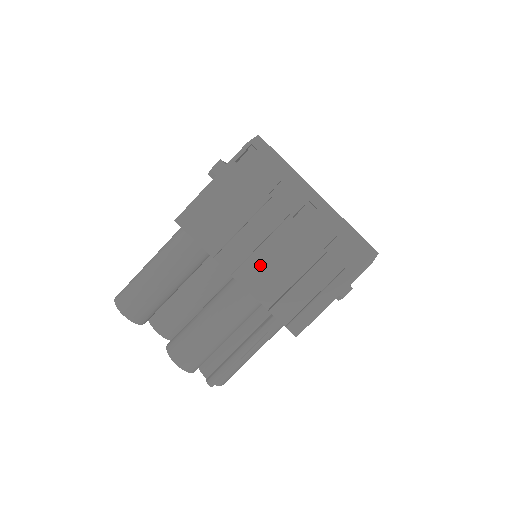
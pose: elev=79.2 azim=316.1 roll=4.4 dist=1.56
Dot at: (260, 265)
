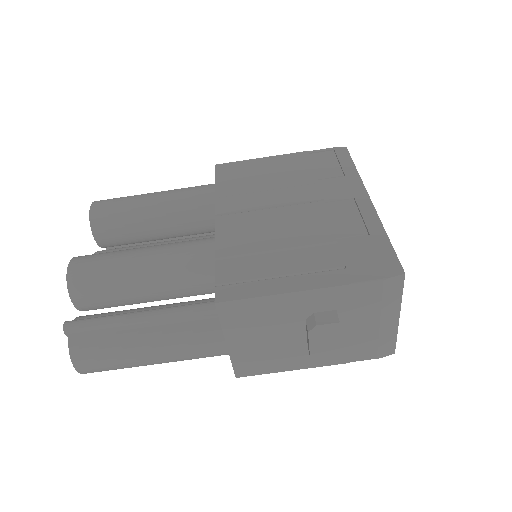
Dot at: (252, 221)
